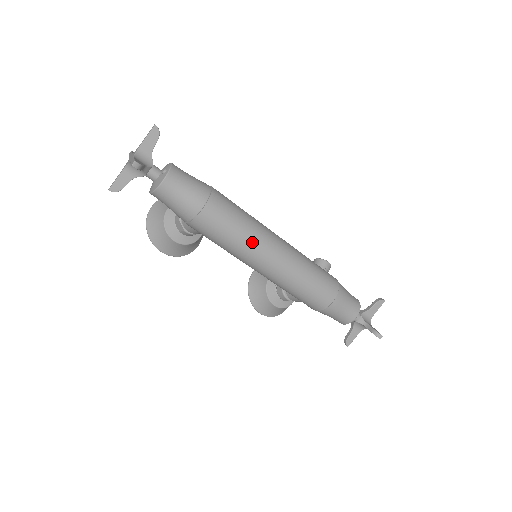
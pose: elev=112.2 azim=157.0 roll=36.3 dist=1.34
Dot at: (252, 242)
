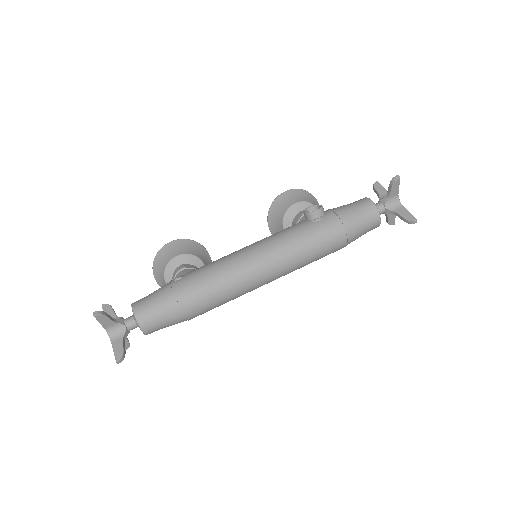
Dot at: (241, 289)
